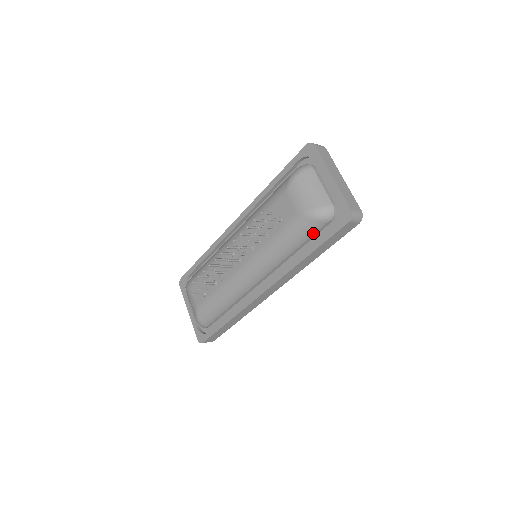
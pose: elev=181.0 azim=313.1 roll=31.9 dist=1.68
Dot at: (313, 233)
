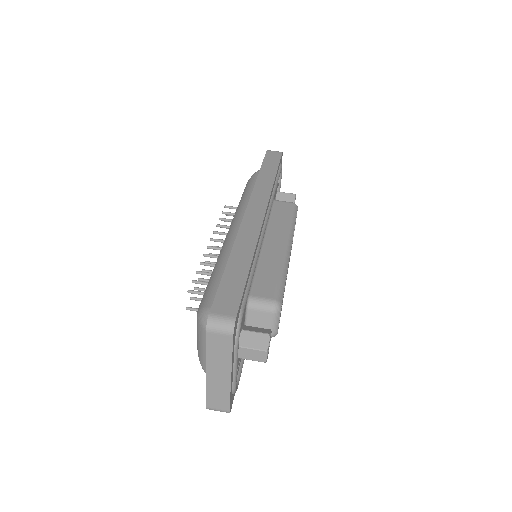
Dot at: occluded
